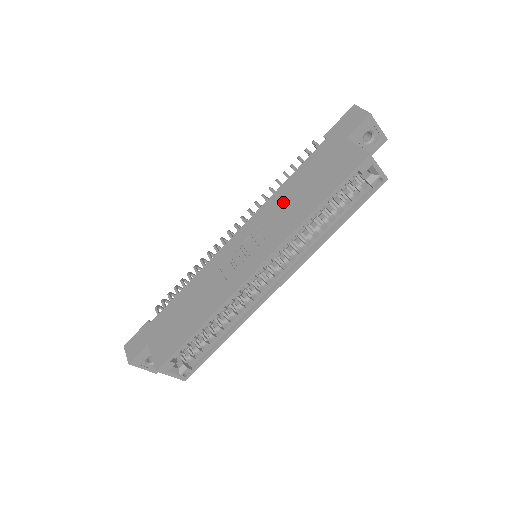
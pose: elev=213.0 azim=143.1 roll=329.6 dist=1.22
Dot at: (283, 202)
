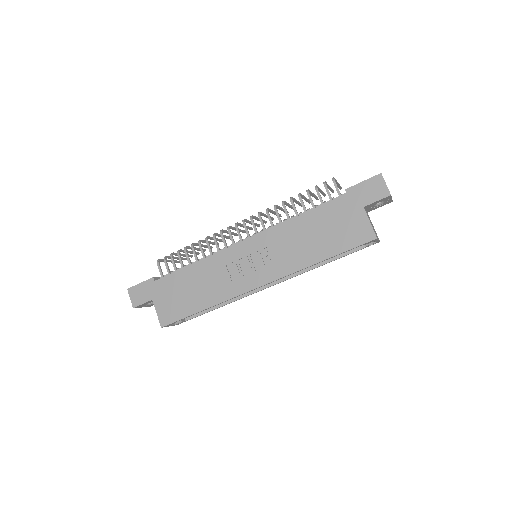
Dot at: (294, 236)
